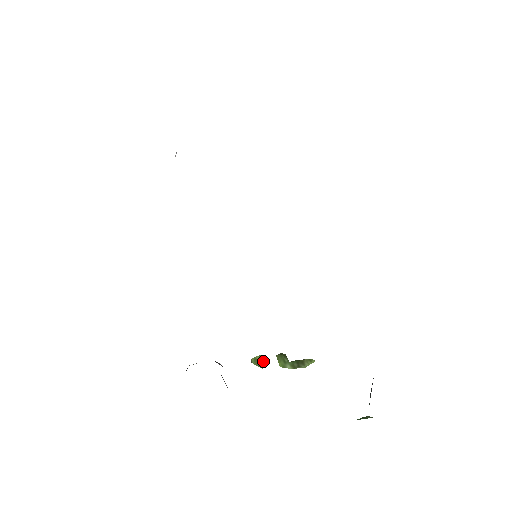
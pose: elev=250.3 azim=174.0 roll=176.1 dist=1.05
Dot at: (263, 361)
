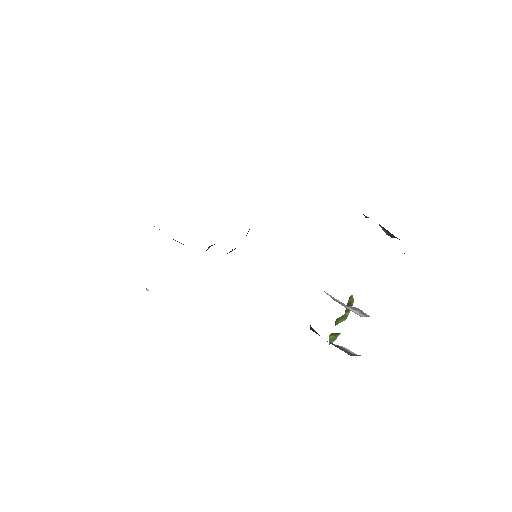
Dot at: (335, 334)
